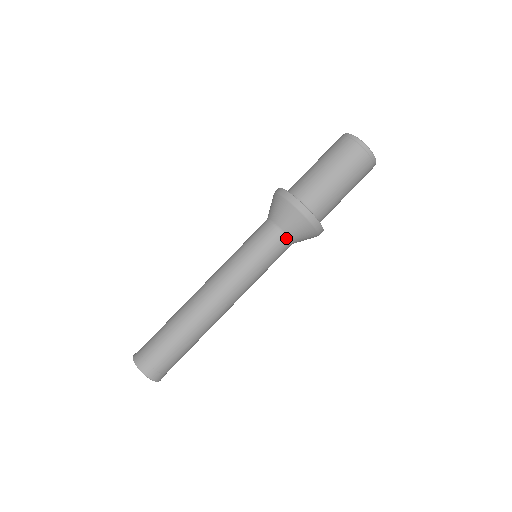
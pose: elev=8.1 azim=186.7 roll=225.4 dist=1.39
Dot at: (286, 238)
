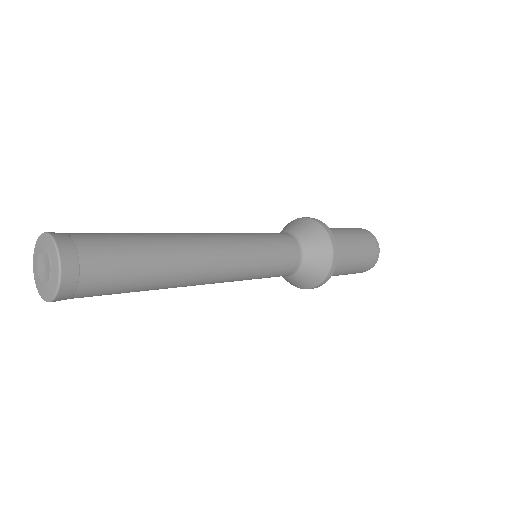
Dot at: (298, 266)
